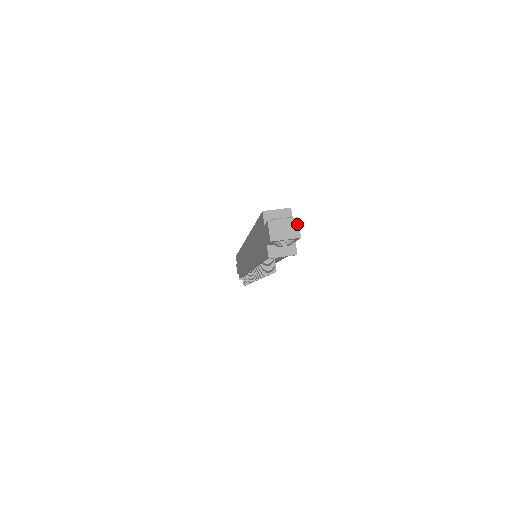
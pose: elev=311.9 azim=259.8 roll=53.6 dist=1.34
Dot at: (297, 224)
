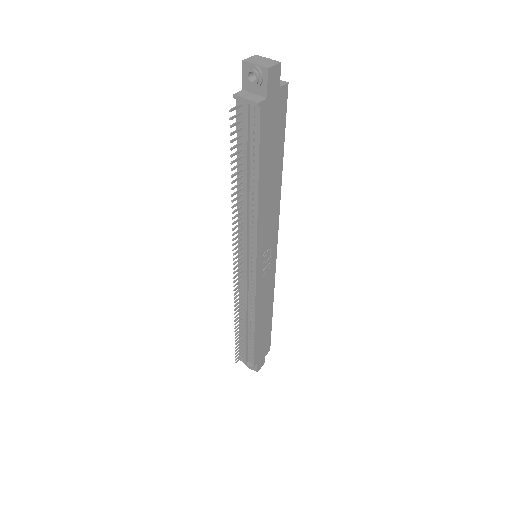
Dot at: (276, 64)
